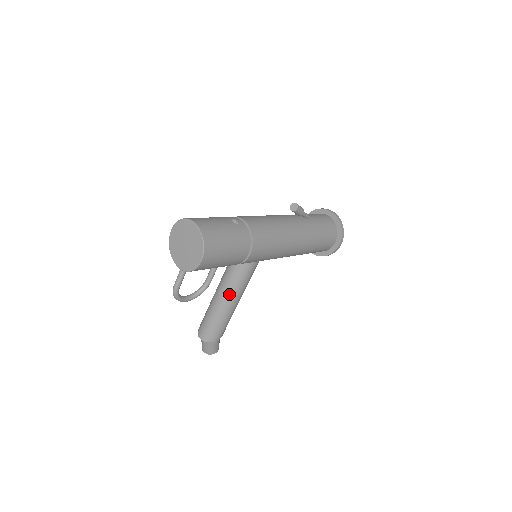
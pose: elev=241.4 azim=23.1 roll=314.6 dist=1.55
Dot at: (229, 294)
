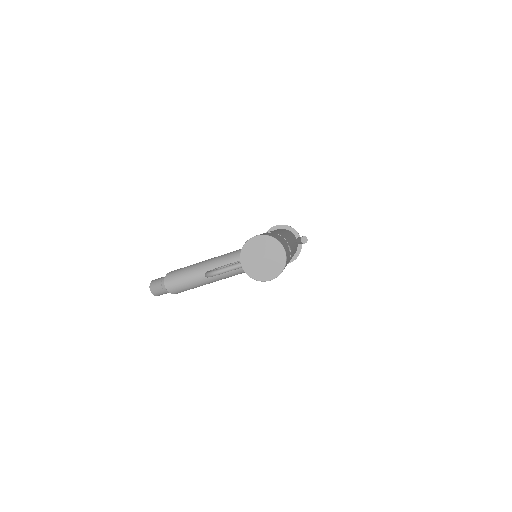
Dot at: (223, 275)
